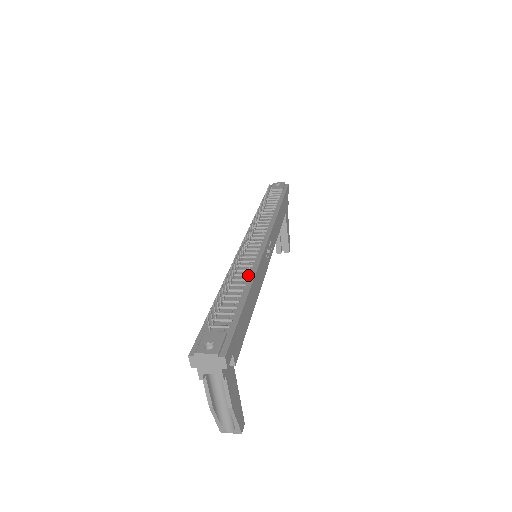
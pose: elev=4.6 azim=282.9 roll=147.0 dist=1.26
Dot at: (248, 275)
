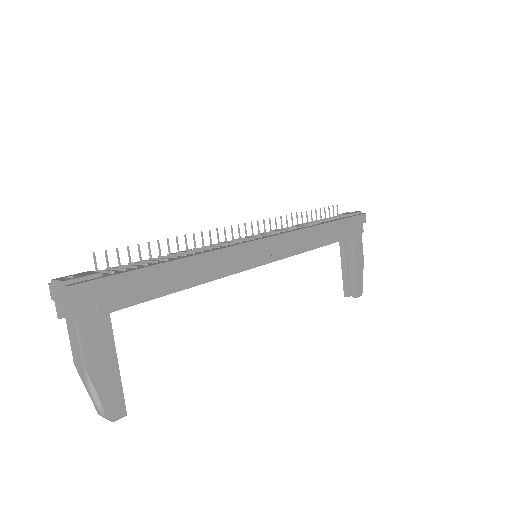
Dot at: (201, 250)
